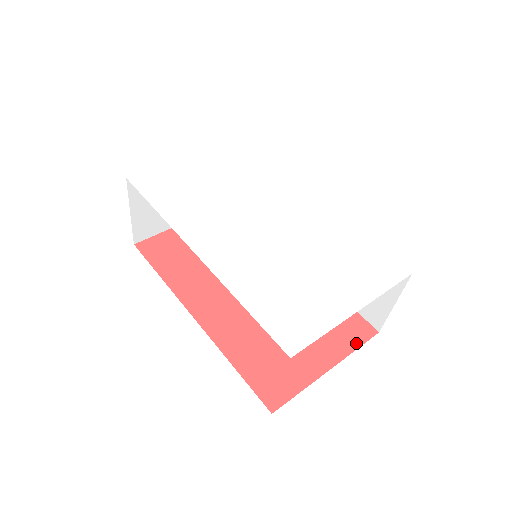
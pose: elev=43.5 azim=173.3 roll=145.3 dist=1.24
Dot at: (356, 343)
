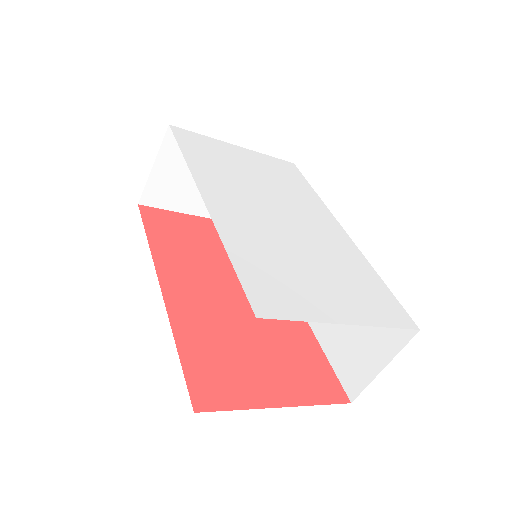
Dot at: (322, 399)
